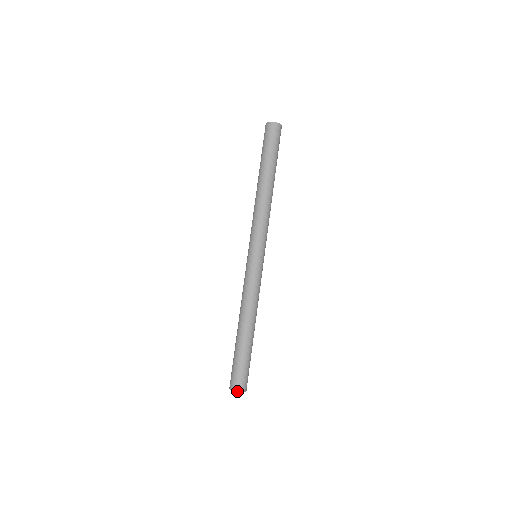
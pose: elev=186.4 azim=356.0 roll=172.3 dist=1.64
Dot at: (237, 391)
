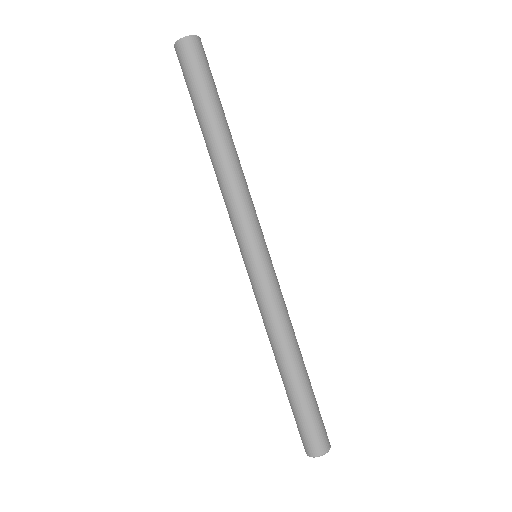
Dot at: occluded
